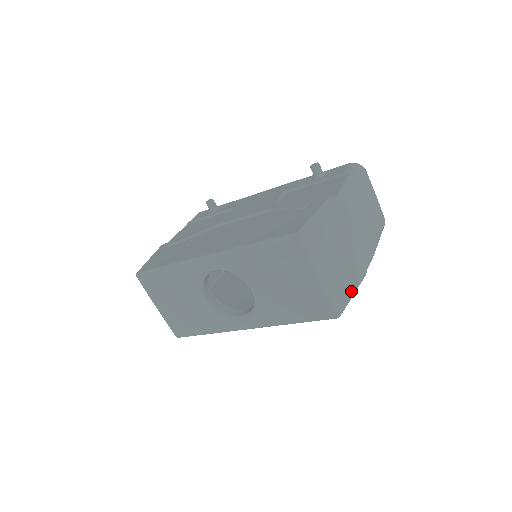
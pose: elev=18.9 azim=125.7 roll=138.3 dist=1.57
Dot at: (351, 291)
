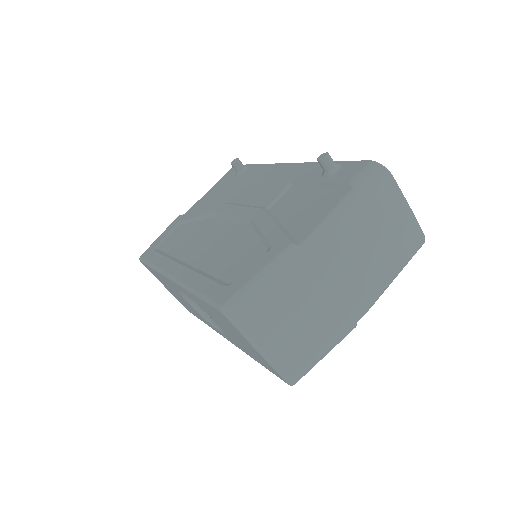
Dot at: (320, 353)
